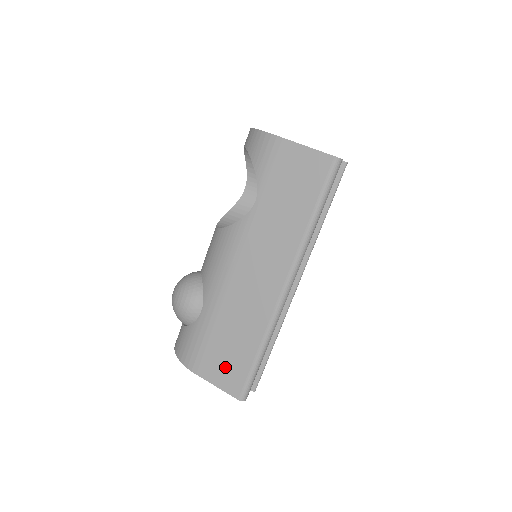
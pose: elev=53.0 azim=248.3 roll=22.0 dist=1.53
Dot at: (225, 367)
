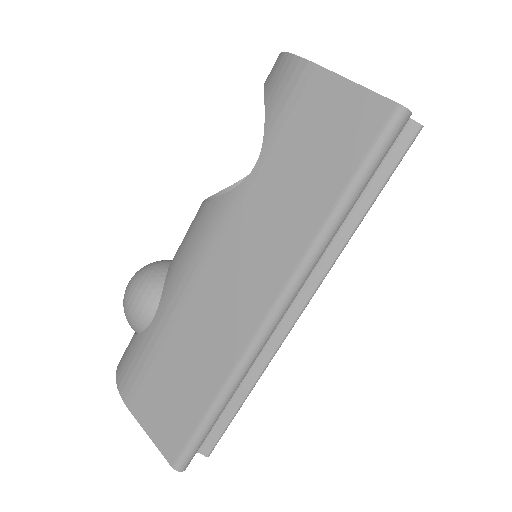
Dot at: (165, 411)
